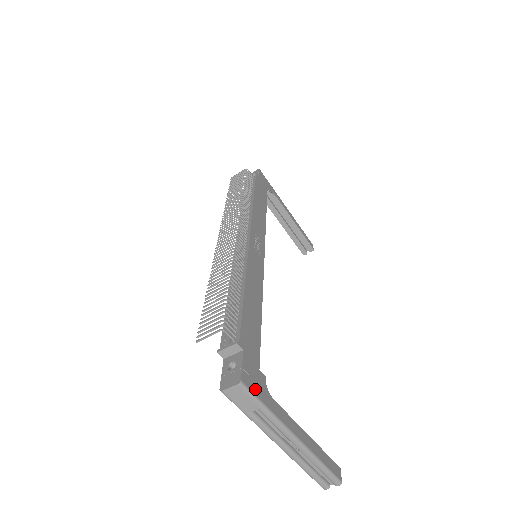
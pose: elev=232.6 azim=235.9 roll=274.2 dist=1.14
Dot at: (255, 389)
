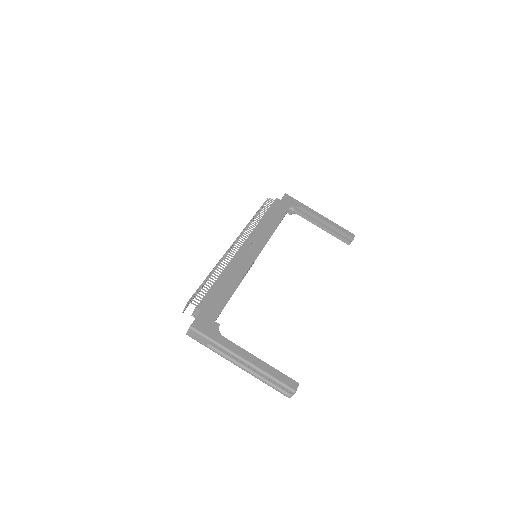
Dot at: (204, 330)
